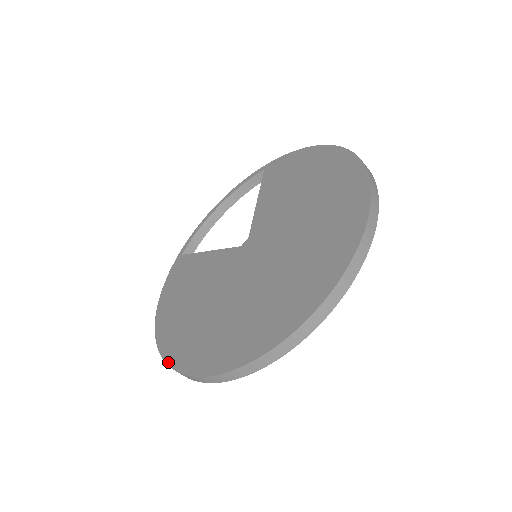
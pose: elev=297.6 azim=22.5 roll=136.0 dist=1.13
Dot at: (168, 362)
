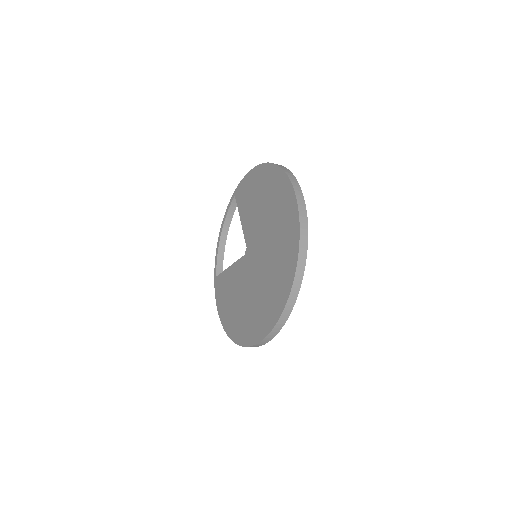
Dot at: (240, 344)
